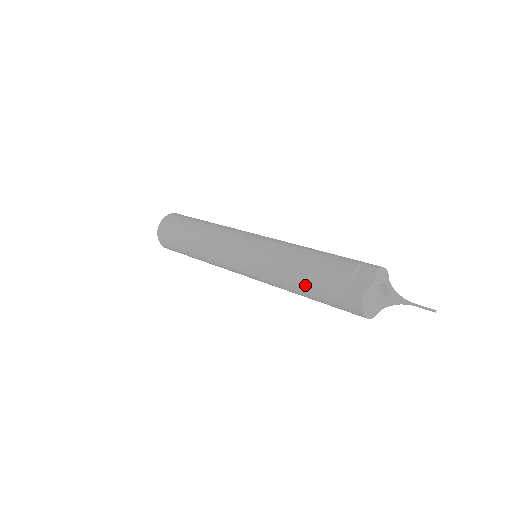
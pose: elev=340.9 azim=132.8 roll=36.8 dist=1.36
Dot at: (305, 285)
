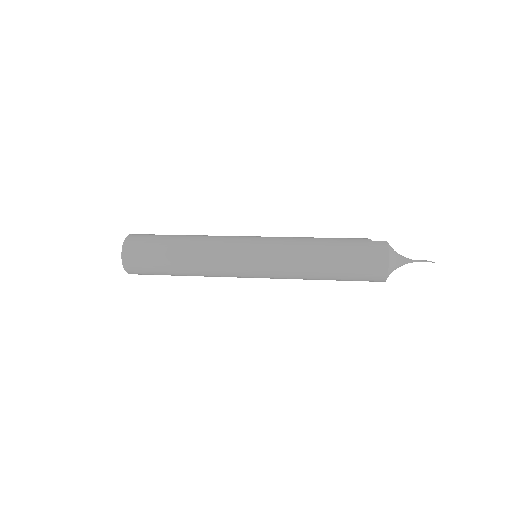
Dot at: (331, 246)
